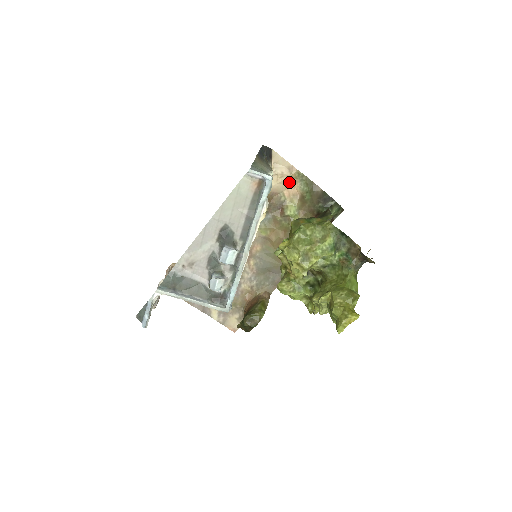
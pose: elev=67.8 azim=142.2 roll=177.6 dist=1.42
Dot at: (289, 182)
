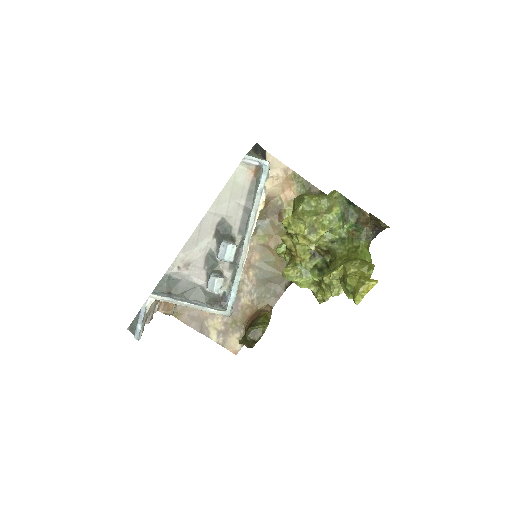
Dot at: (285, 185)
